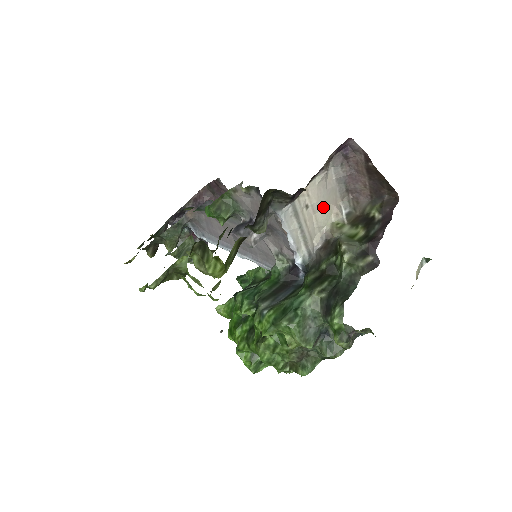
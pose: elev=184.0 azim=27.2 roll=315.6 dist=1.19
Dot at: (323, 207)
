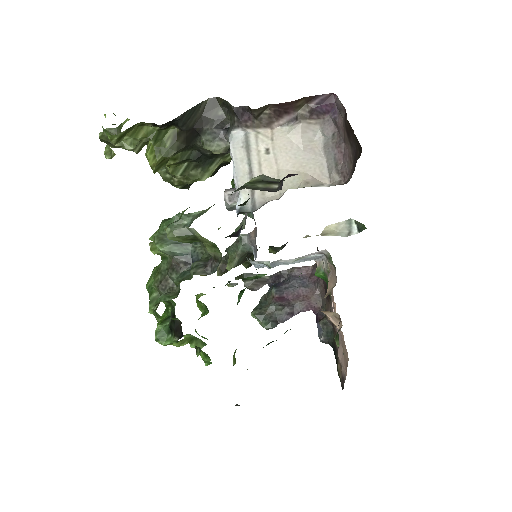
Dot at: (292, 166)
